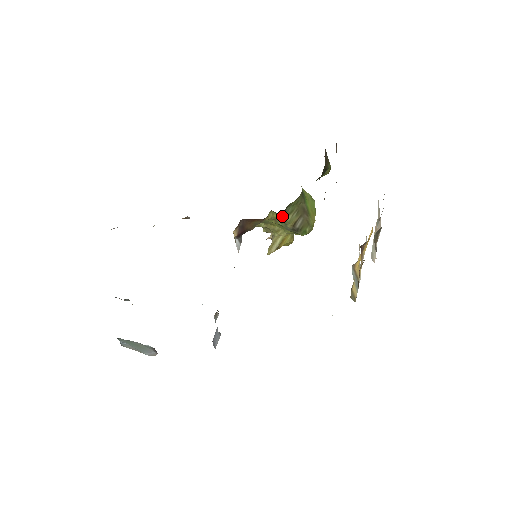
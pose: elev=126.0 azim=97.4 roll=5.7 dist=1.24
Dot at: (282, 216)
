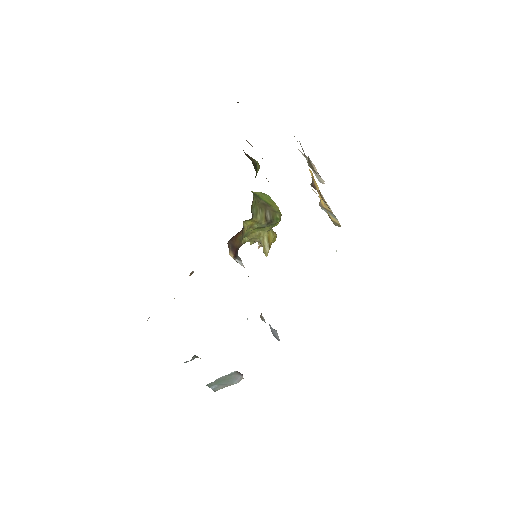
Dot at: (253, 219)
